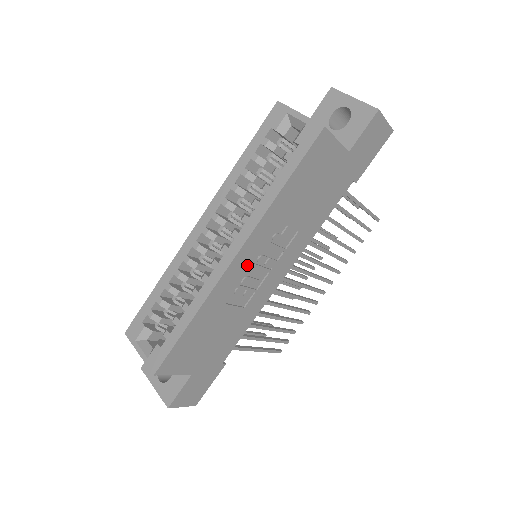
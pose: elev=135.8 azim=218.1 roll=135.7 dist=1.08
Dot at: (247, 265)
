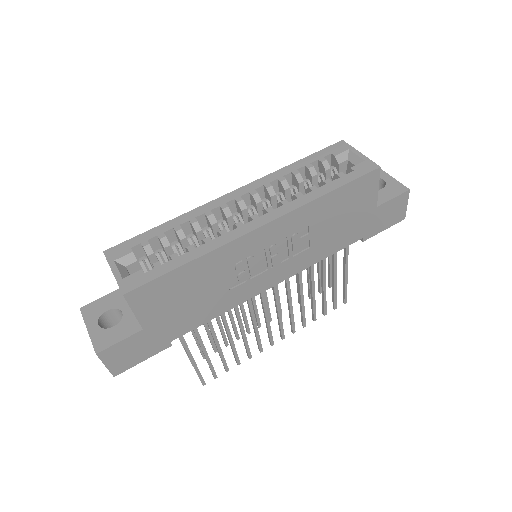
Dot at: (263, 243)
